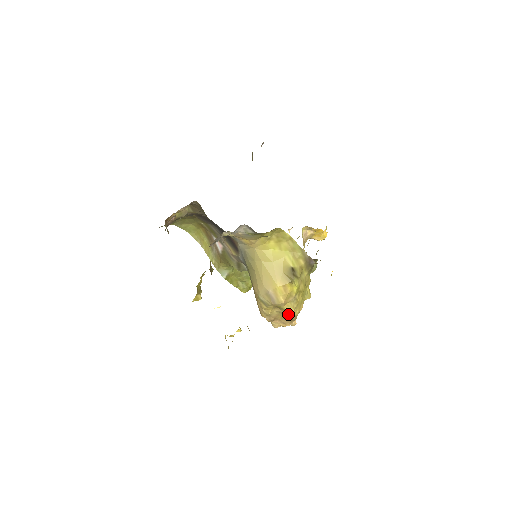
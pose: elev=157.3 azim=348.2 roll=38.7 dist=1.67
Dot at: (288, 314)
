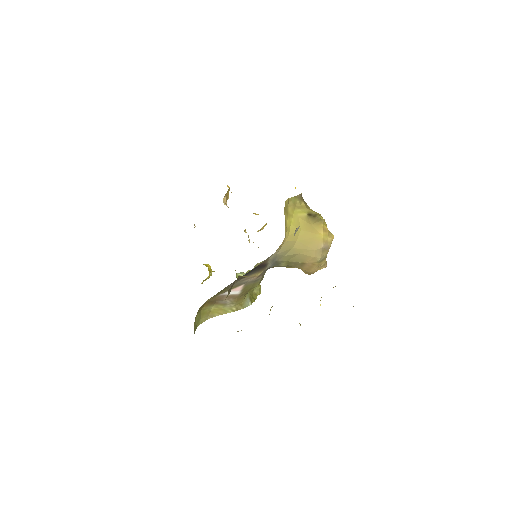
Dot at: occluded
